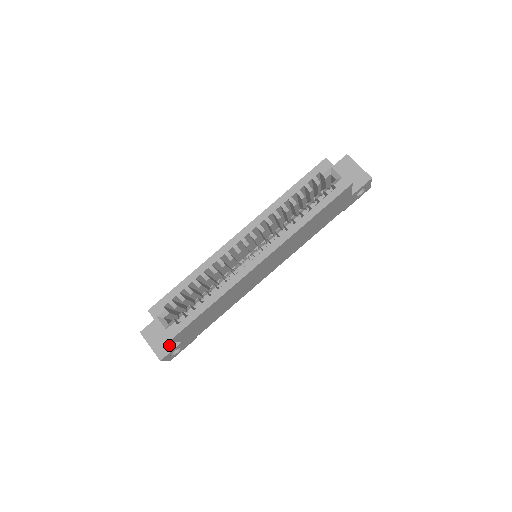
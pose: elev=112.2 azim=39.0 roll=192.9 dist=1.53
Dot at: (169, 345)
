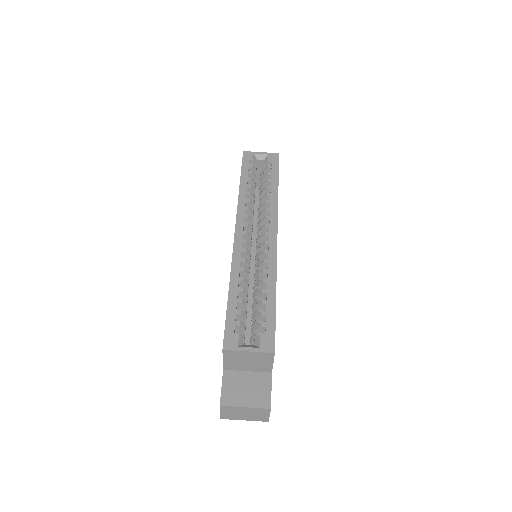
Dot at: (263, 386)
